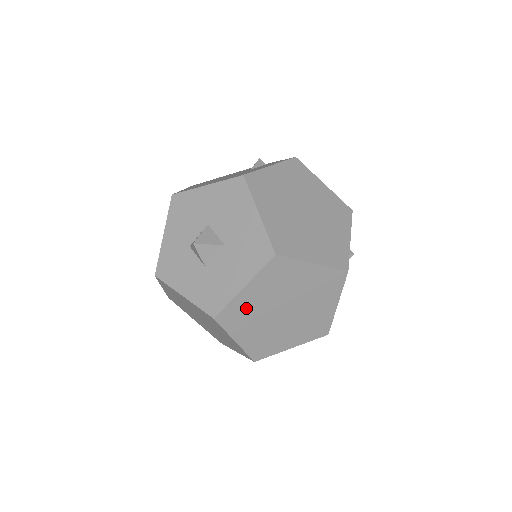
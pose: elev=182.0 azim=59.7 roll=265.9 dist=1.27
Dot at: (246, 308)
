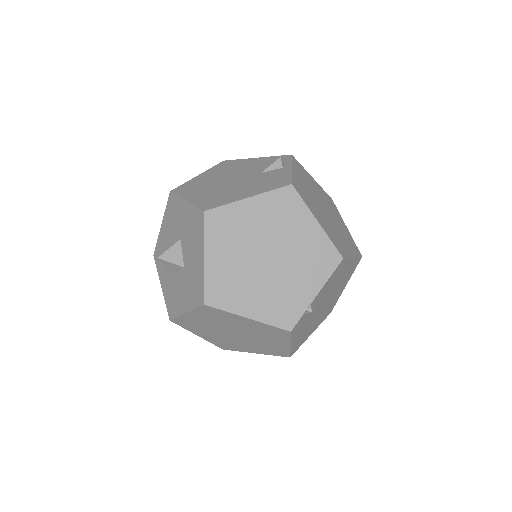
Dot at: (196, 323)
